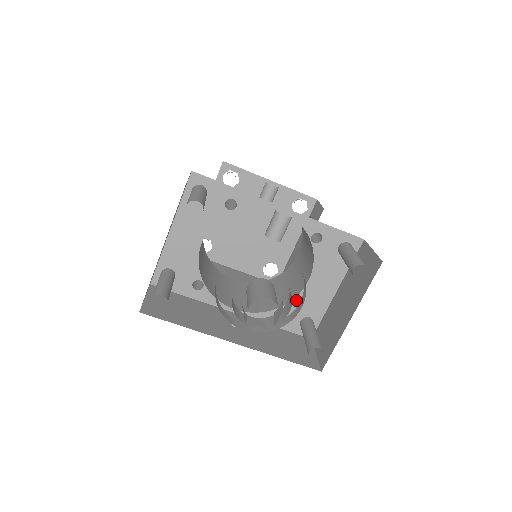
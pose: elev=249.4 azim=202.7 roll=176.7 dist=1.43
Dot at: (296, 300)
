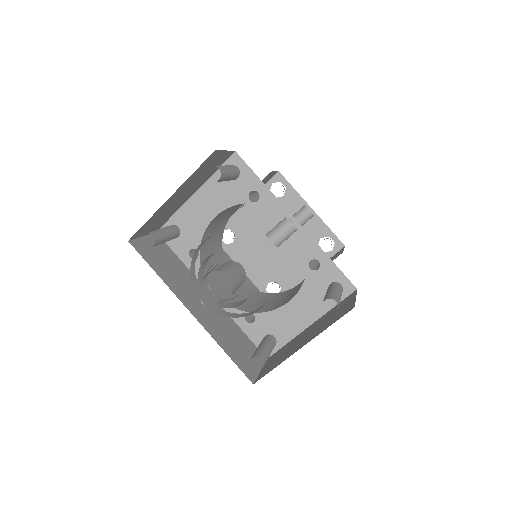
Dot at: (270, 314)
